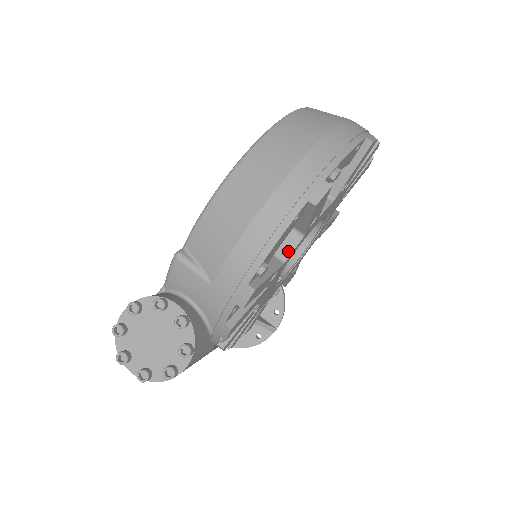
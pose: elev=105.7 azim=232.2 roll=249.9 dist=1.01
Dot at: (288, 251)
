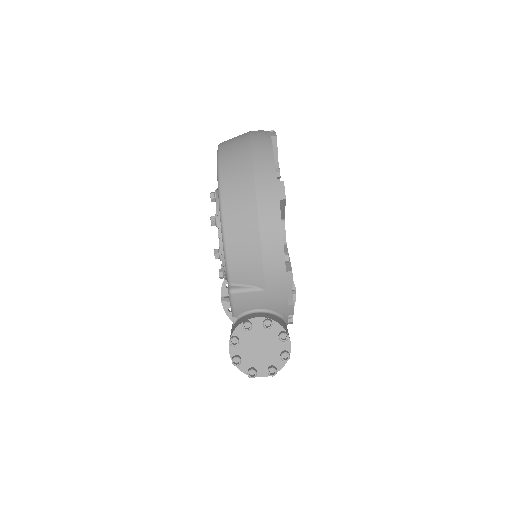
Dot at: (283, 236)
